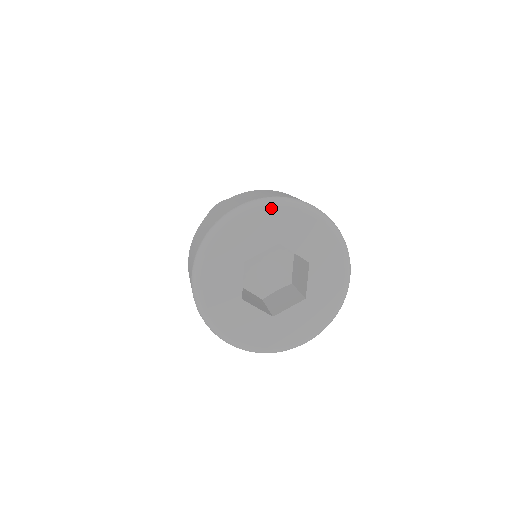
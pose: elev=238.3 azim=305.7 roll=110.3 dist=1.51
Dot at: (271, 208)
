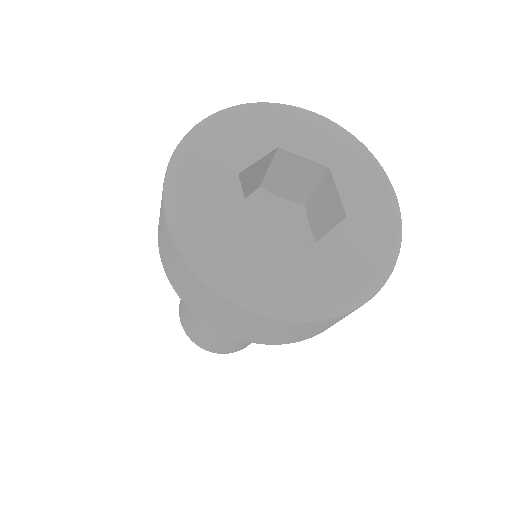
Dot at: (348, 136)
